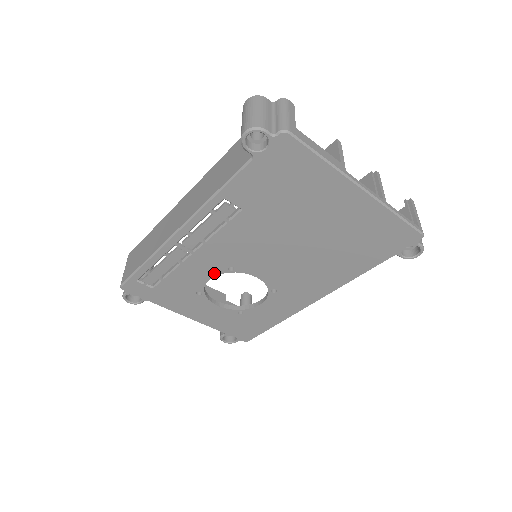
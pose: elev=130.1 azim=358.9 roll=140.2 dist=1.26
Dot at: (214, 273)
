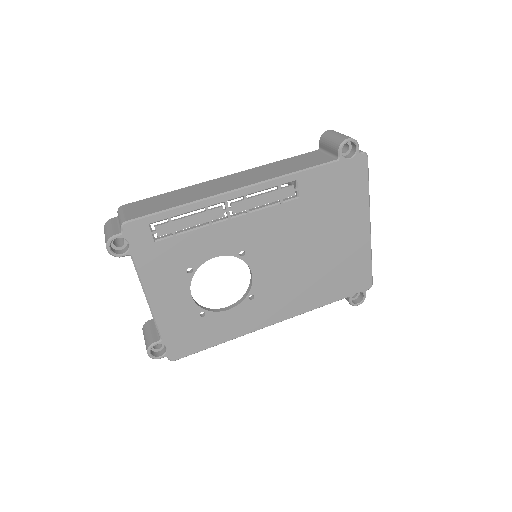
Dot at: (225, 251)
